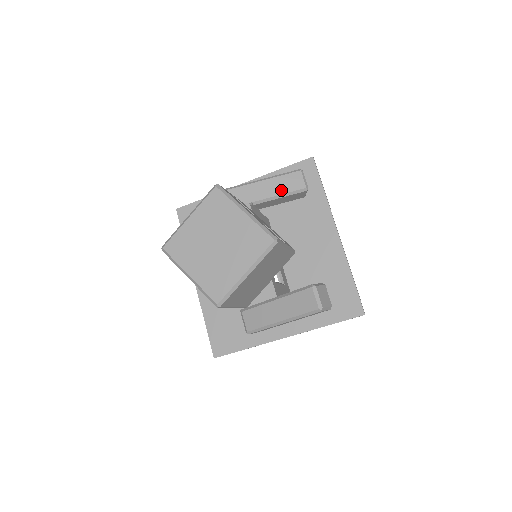
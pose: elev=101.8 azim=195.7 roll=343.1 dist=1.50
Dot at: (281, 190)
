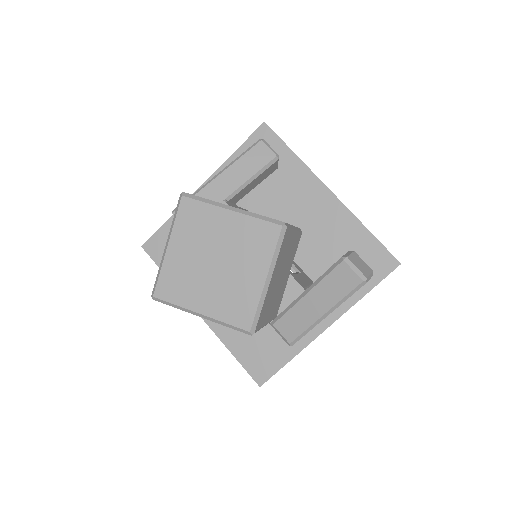
Dot at: (250, 171)
